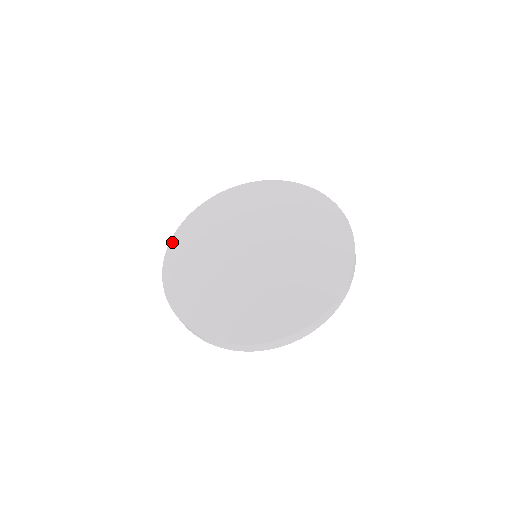
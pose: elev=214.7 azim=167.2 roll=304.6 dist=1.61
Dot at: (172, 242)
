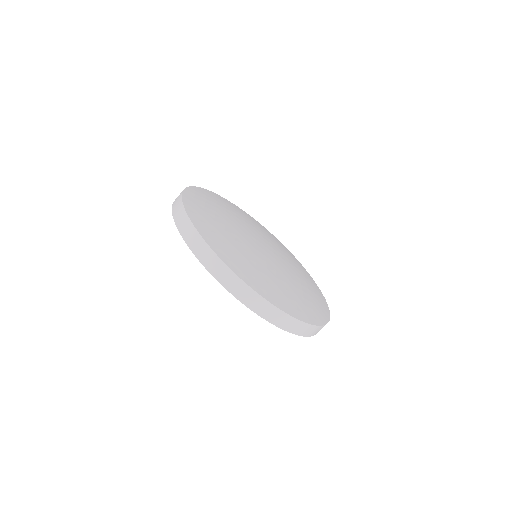
Dot at: occluded
